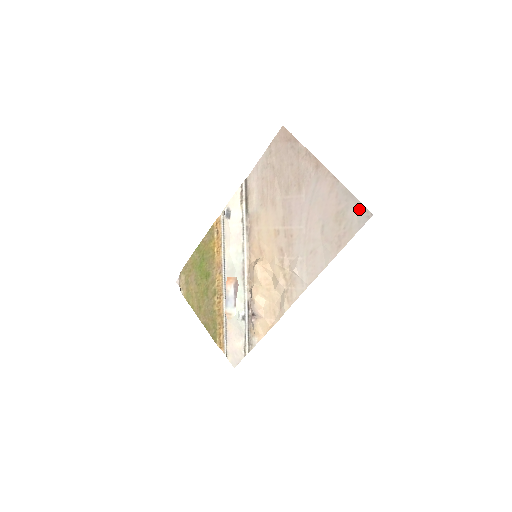
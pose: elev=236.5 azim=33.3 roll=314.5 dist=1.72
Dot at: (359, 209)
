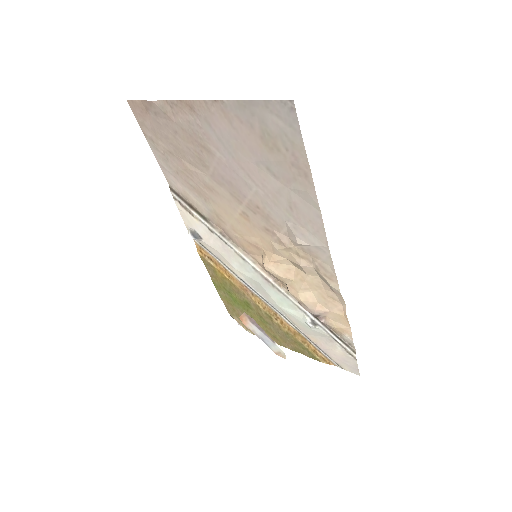
Dot at: (273, 110)
